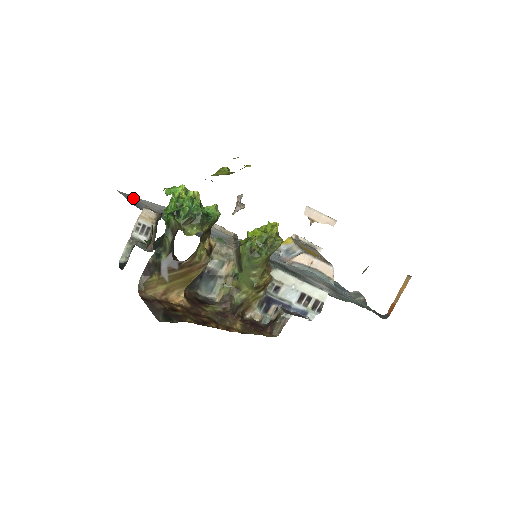
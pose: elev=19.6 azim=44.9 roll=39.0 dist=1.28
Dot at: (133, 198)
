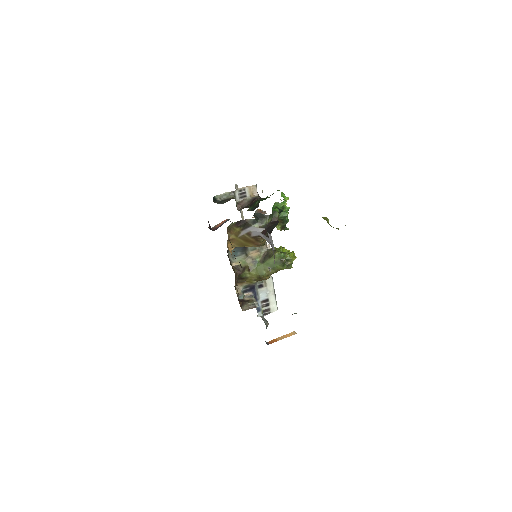
Dot at: occluded
